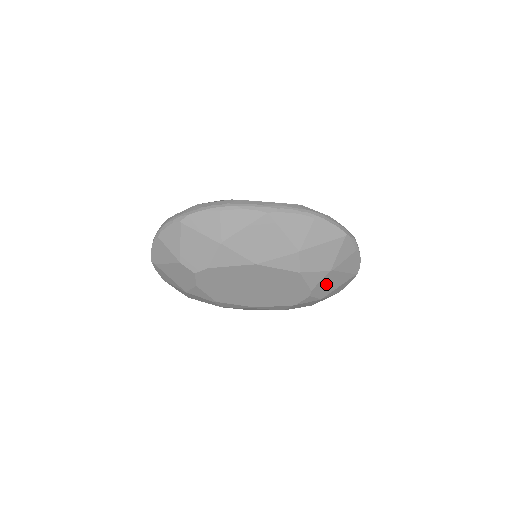
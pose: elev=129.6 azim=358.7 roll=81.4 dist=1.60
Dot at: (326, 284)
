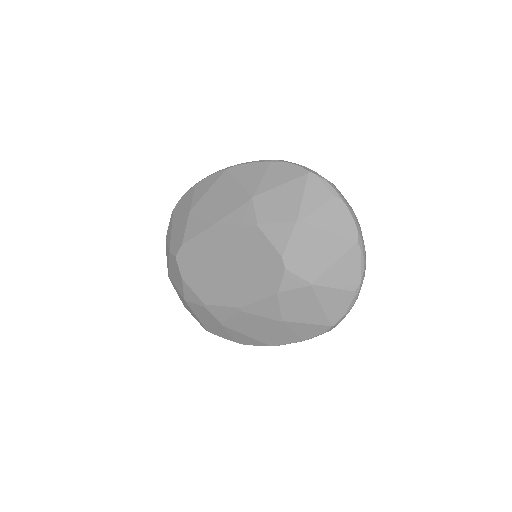
Dot at: (304, 250)
